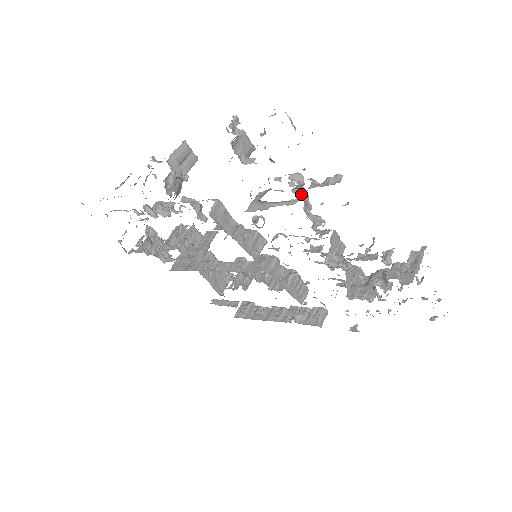
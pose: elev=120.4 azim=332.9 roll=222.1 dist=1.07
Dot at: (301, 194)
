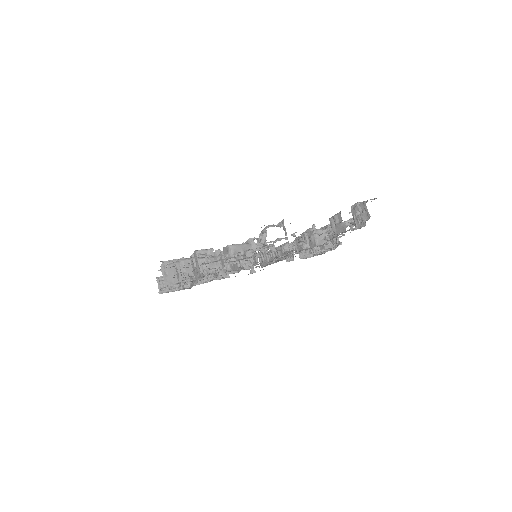
Dot at: occluded
